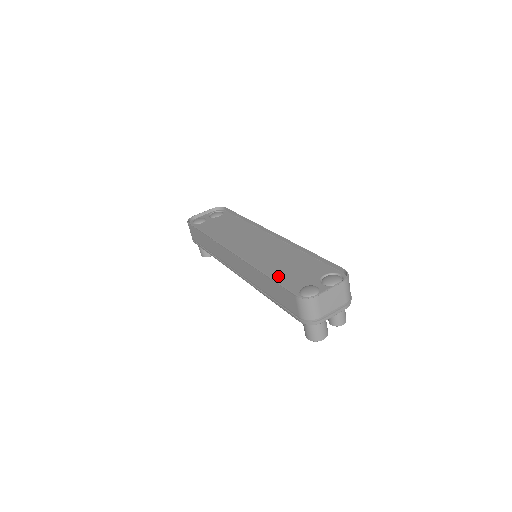
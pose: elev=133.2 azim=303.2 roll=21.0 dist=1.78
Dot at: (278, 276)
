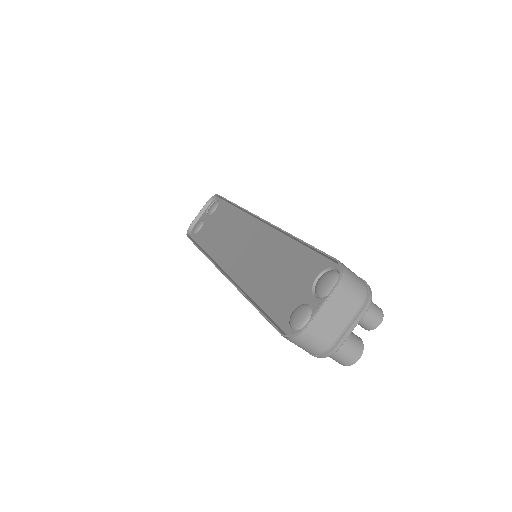
Dot at: (267, 297)
